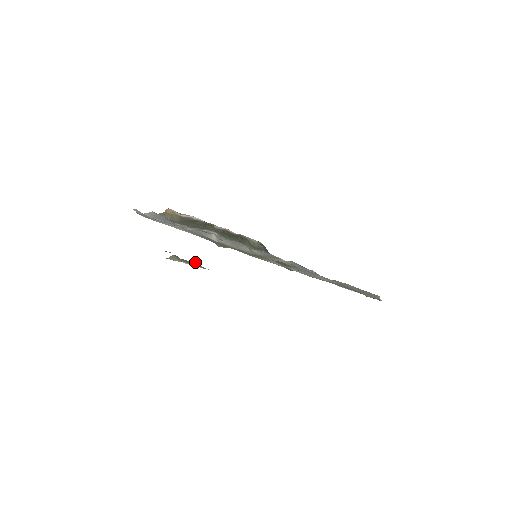
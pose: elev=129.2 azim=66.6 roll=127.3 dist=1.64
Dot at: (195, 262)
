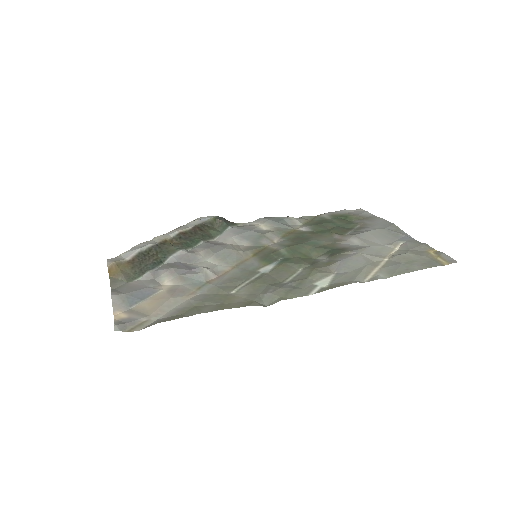
Dot at: occluded
